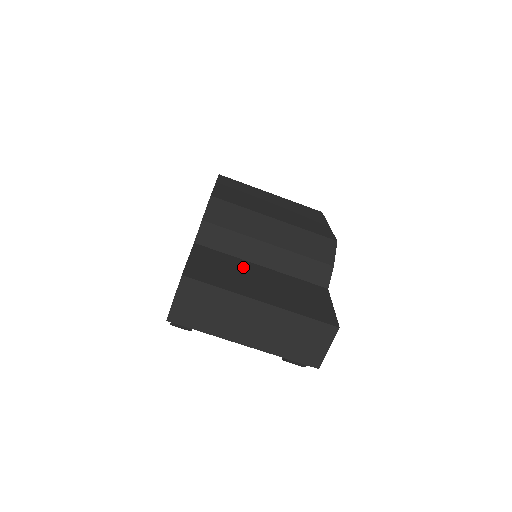
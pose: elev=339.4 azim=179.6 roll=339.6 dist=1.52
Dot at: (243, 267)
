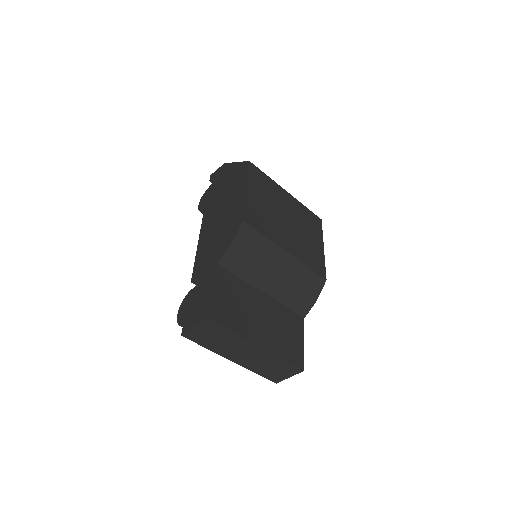
Dot at: (250, 297)
